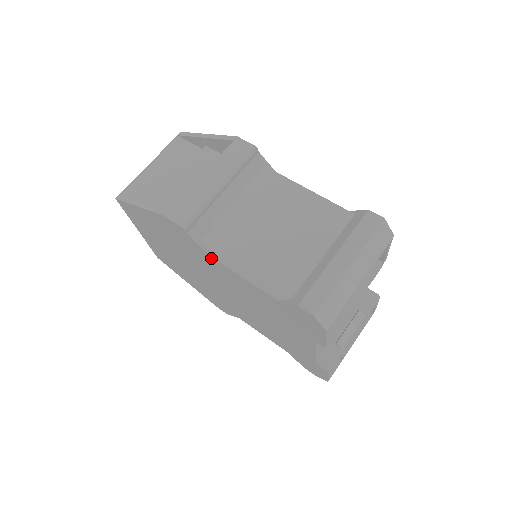
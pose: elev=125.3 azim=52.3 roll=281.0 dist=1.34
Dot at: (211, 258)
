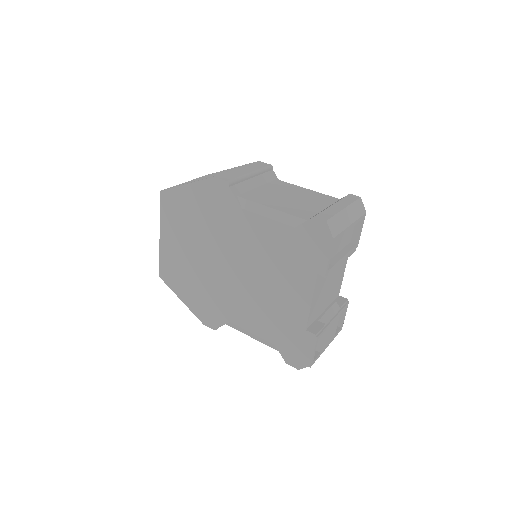
Dot at: (241, 211)
